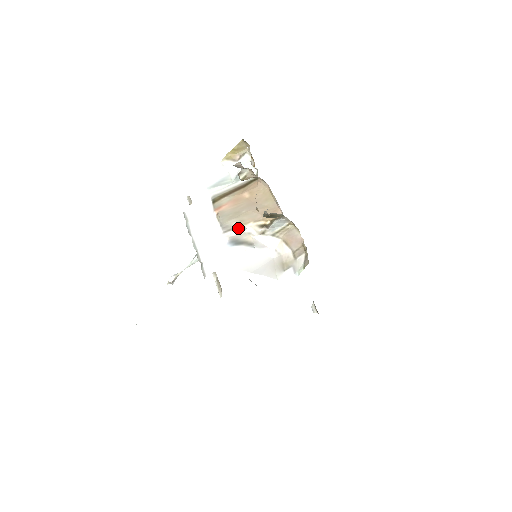
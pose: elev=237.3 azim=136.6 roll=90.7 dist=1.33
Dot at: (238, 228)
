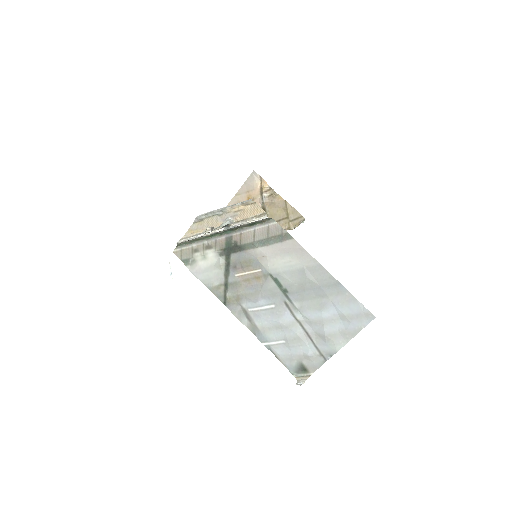
Dot at: occluded
